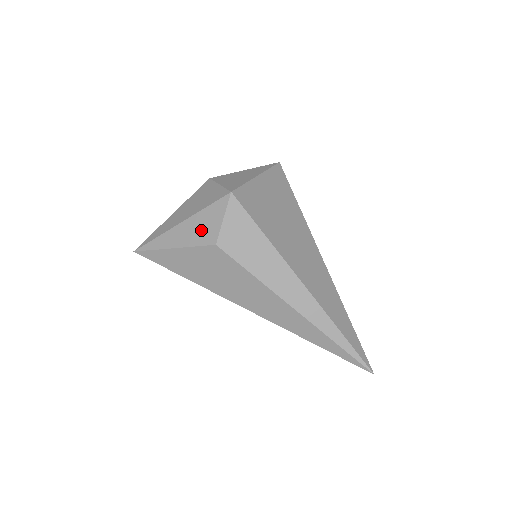
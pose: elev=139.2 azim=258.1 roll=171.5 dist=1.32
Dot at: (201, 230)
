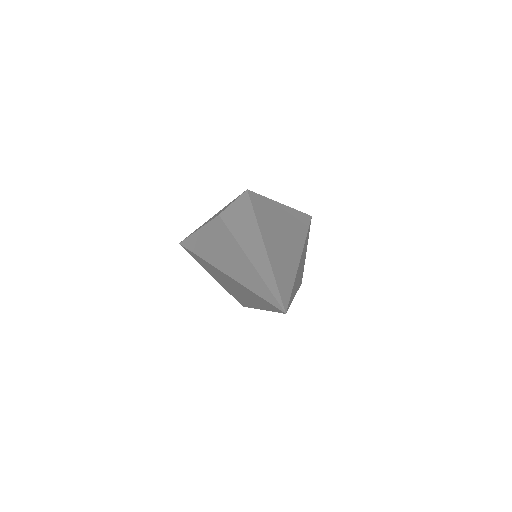
Dot at: (218, 213)
